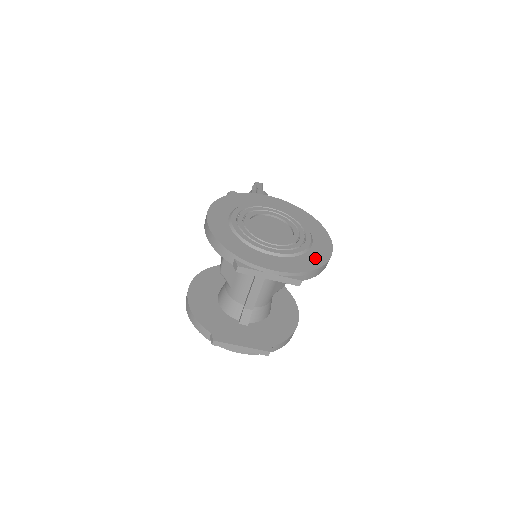
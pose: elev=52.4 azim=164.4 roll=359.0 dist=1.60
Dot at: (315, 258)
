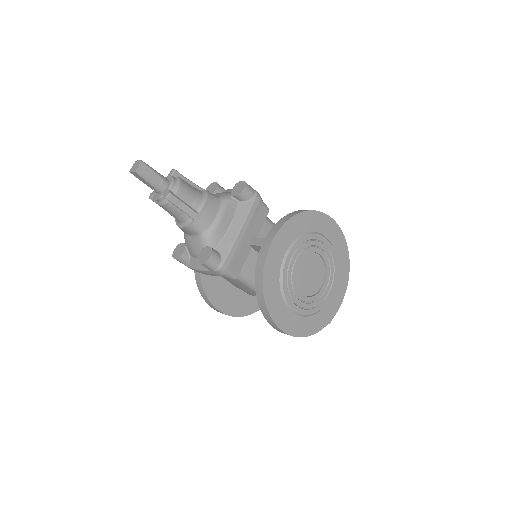
Dot at: (342, 252)
